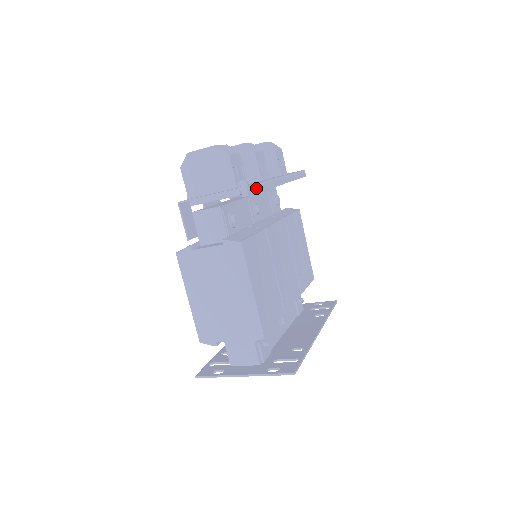
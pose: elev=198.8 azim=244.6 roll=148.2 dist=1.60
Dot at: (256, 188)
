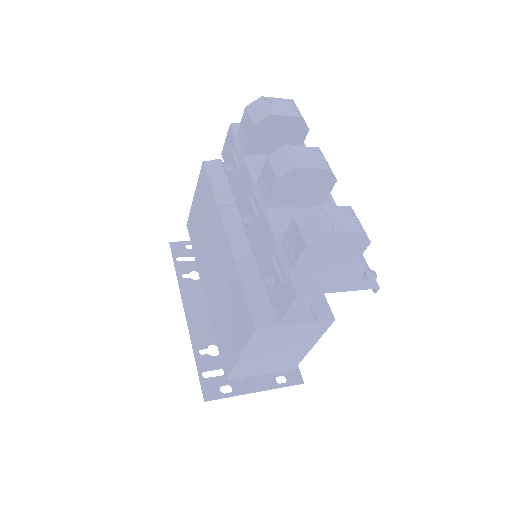
Dot at: (366, 266)
